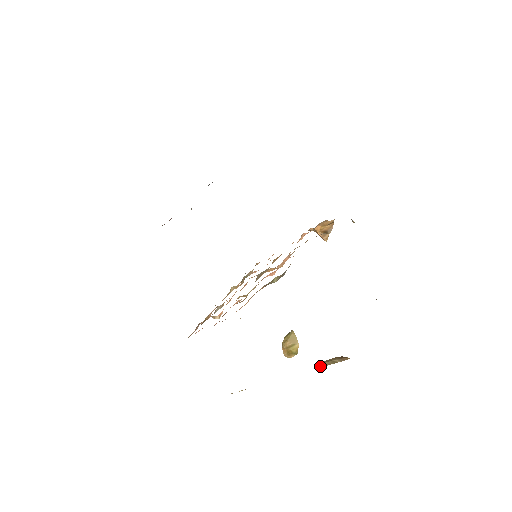
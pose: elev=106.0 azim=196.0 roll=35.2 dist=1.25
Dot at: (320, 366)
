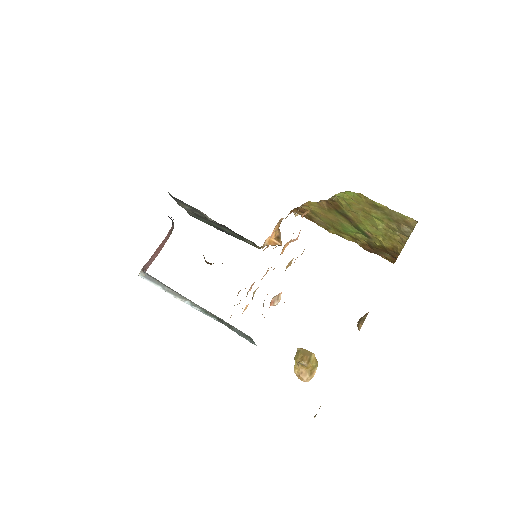
Dot at: (360, 326)
